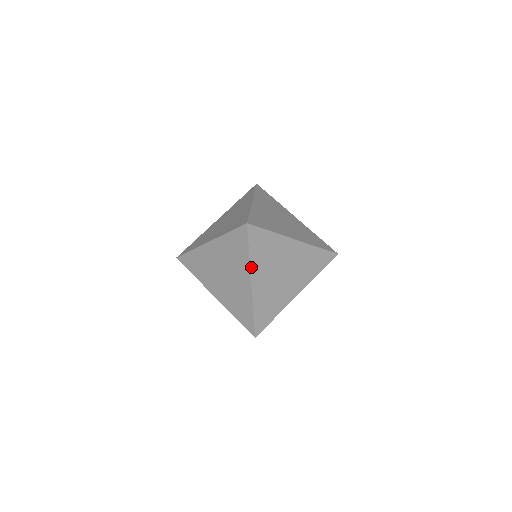
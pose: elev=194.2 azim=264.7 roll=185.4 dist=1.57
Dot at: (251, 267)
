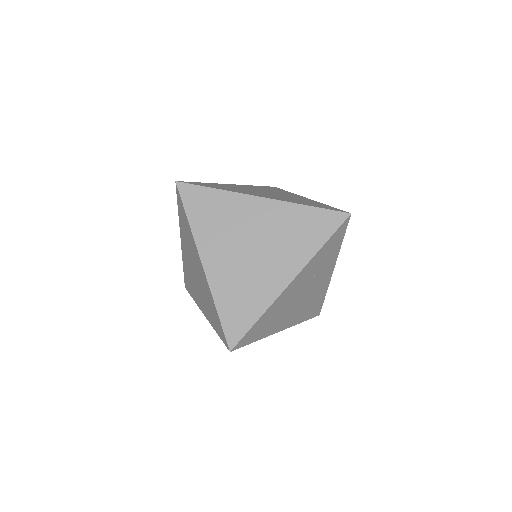
Dot at: (196, 240)
